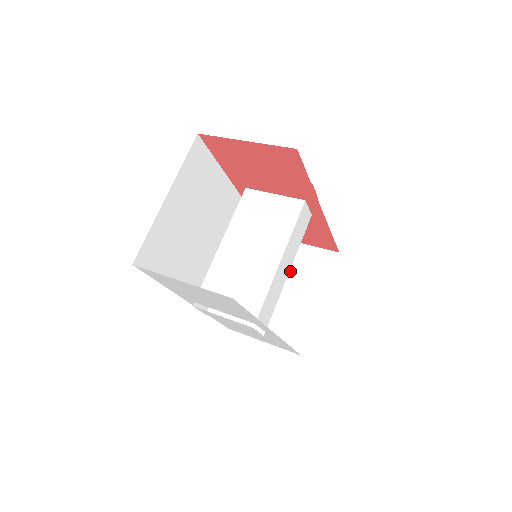
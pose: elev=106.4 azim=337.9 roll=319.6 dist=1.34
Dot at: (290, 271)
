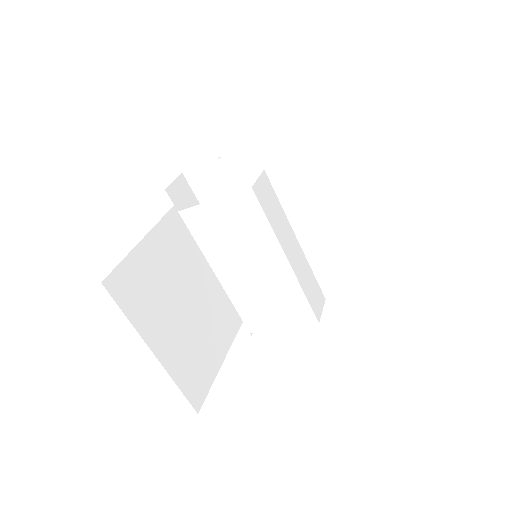
Dot at: (276, 177)
